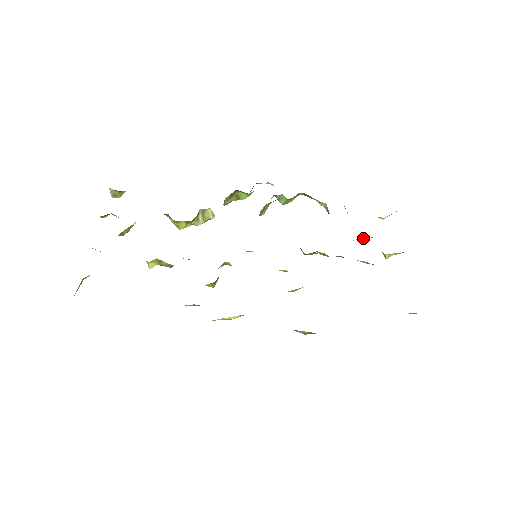
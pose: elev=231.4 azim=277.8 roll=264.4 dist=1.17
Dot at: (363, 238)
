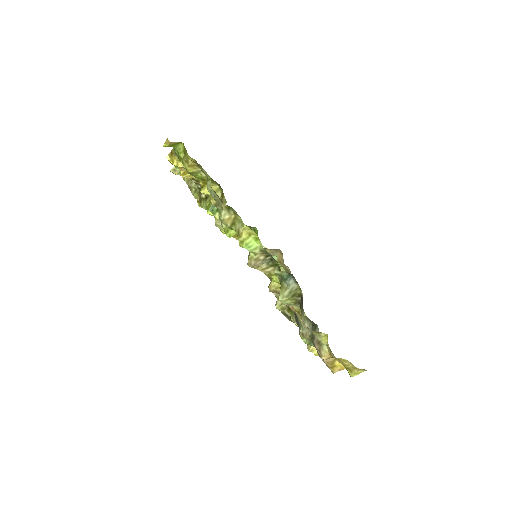
Dot at: occluded
